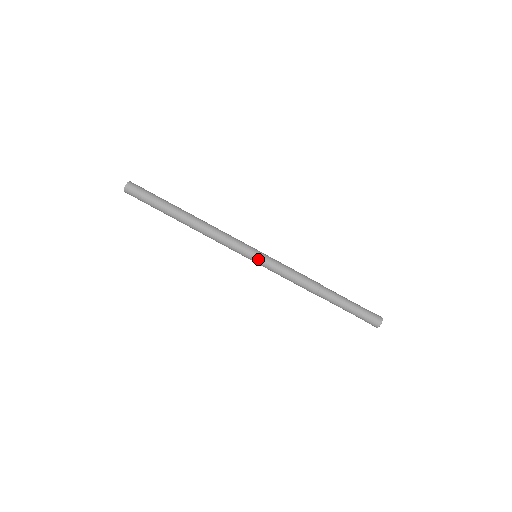
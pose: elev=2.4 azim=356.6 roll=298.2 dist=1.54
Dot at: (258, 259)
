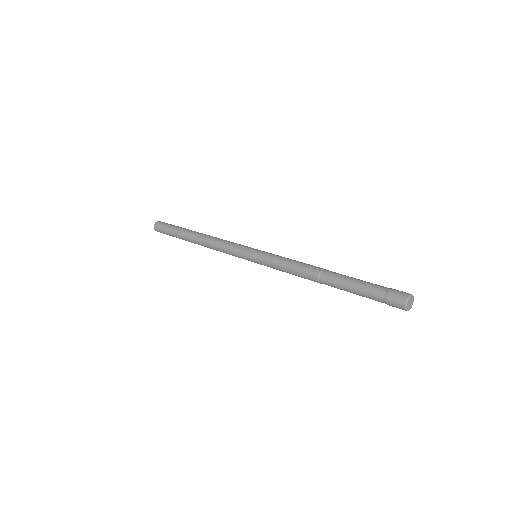
Dot at: (255, 262)
